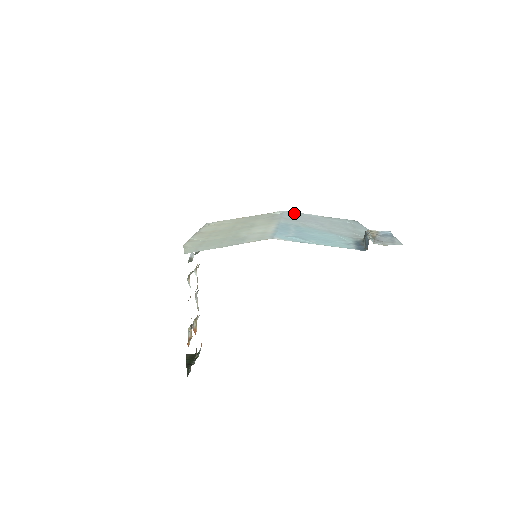
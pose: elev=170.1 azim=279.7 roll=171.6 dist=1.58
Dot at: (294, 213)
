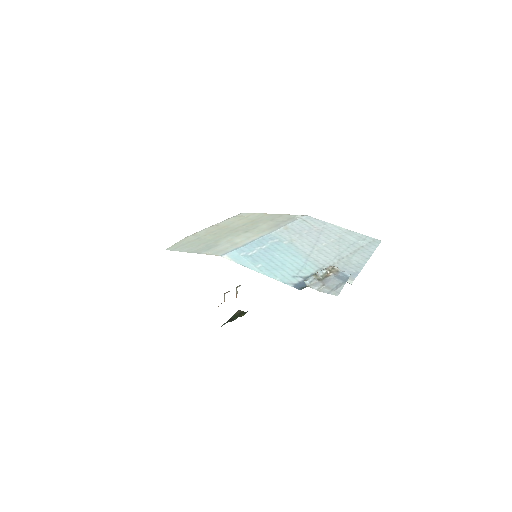
Dot at: (312, 220)
